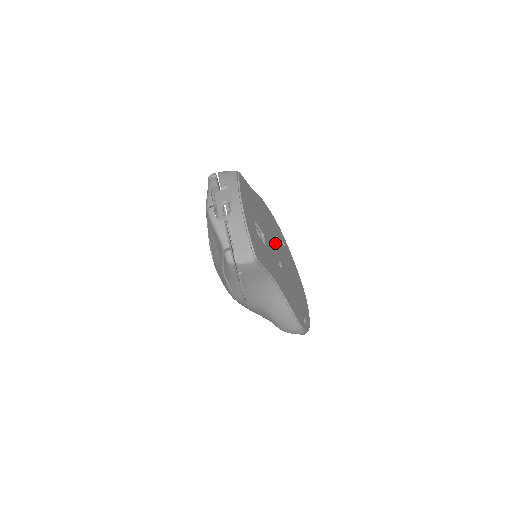
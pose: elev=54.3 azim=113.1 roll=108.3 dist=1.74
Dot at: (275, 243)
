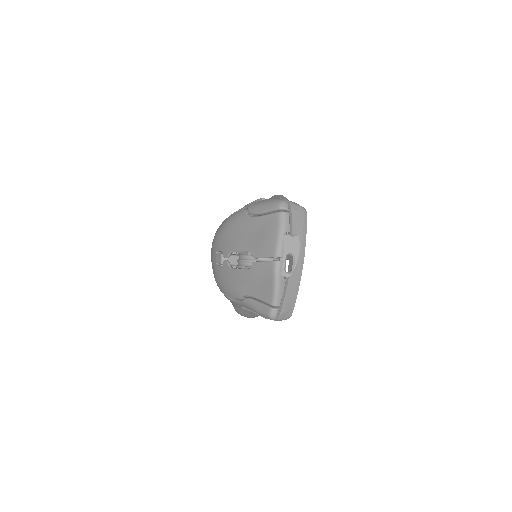
Dot at: occluded
